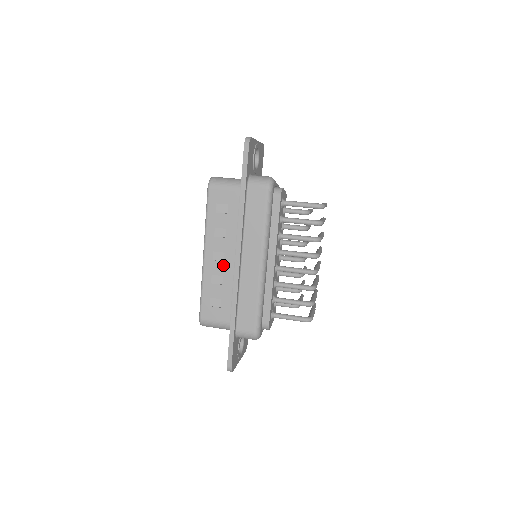
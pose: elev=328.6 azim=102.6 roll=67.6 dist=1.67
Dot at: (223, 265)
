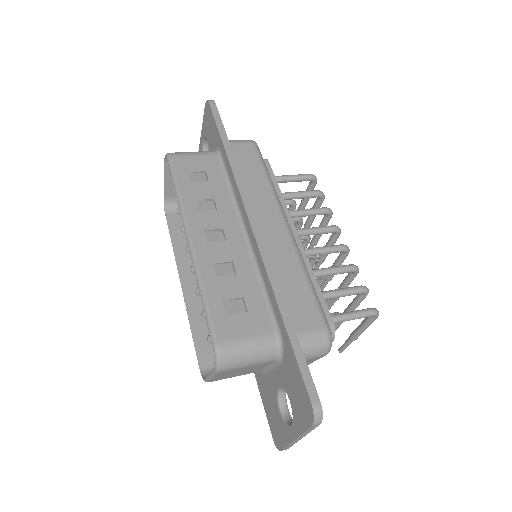
Dot at: (227, 246)
